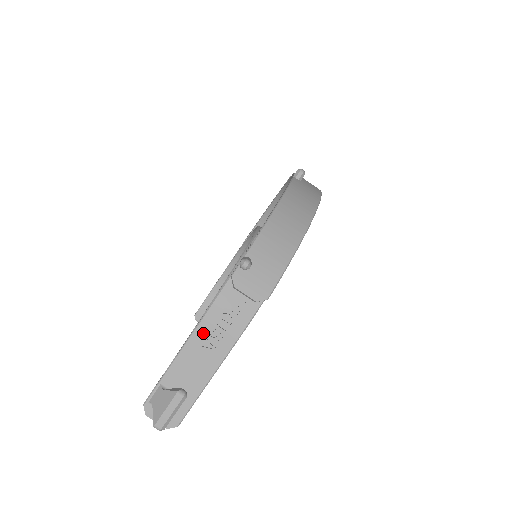
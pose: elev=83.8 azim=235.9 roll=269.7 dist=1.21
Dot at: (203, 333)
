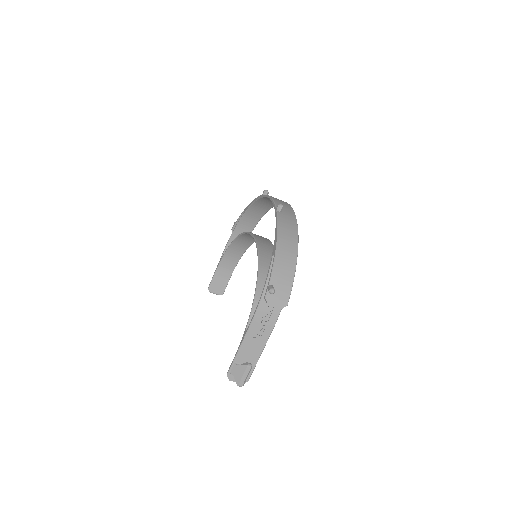
Dot at: (253, 331)
